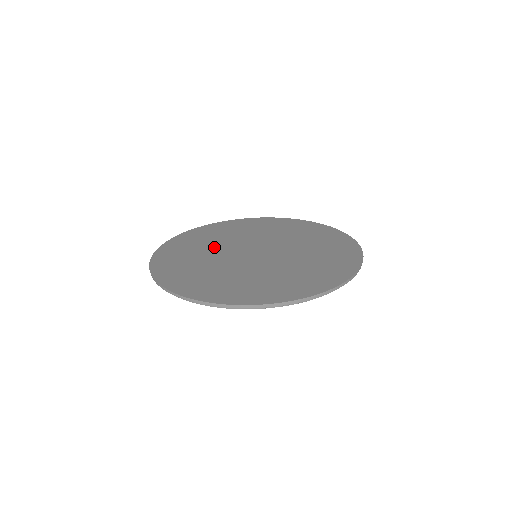
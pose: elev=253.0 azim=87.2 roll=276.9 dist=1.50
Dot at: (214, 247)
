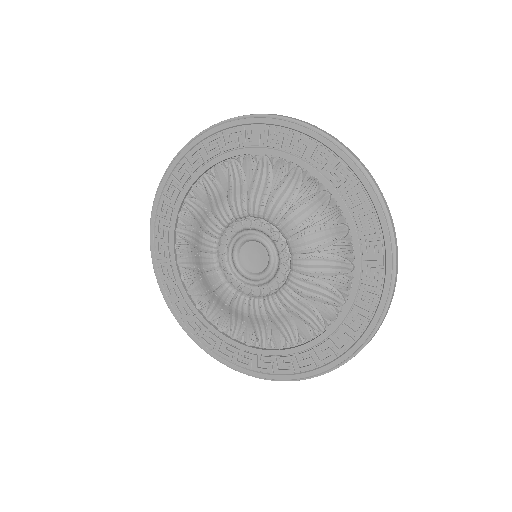
Dot at: occluded
